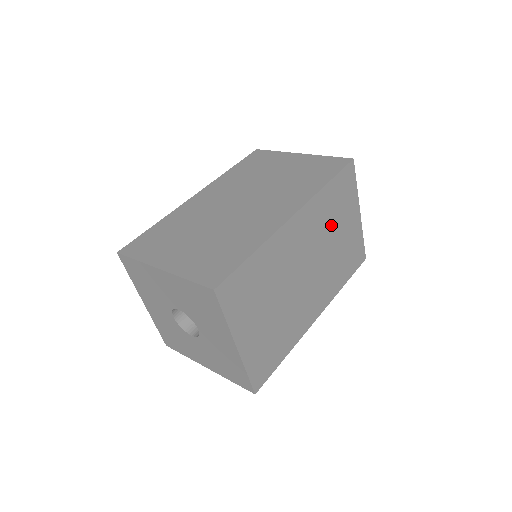
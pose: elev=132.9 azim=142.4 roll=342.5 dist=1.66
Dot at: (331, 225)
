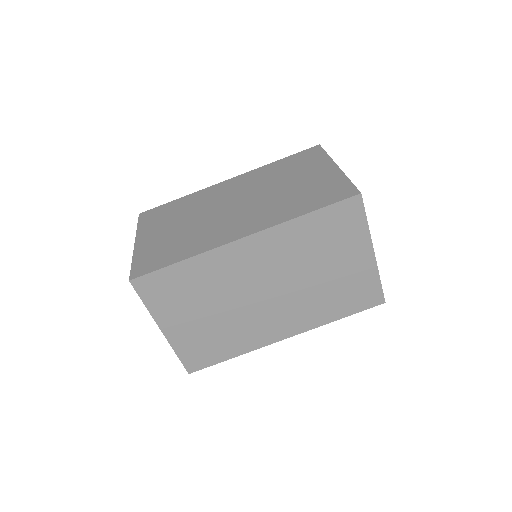
Dot at: occluded
